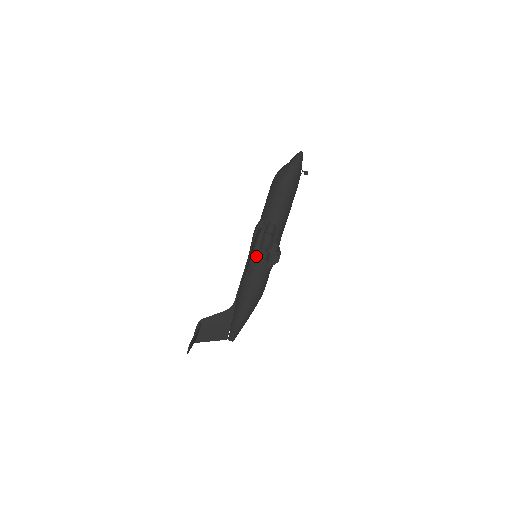
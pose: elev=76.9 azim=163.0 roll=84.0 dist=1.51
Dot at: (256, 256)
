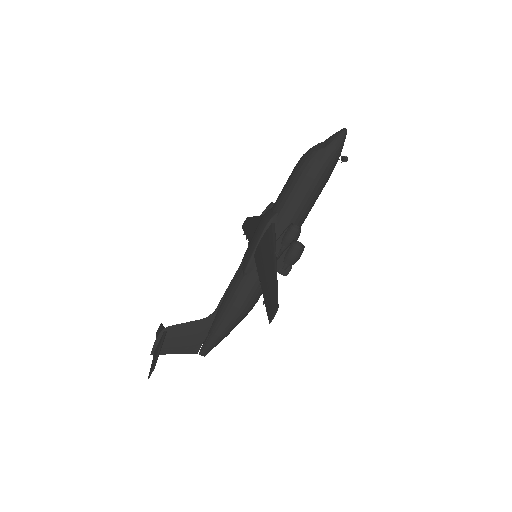
Dot at: occluded
